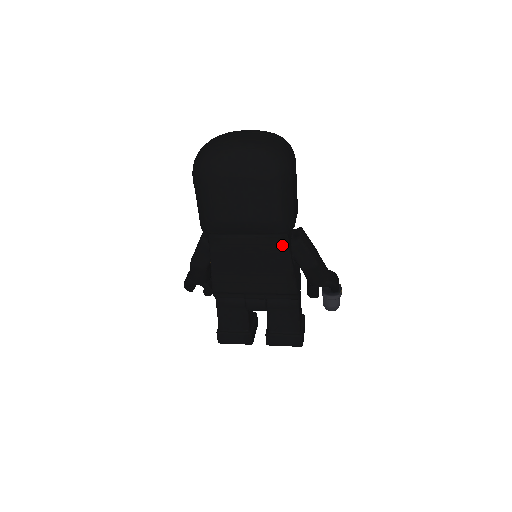
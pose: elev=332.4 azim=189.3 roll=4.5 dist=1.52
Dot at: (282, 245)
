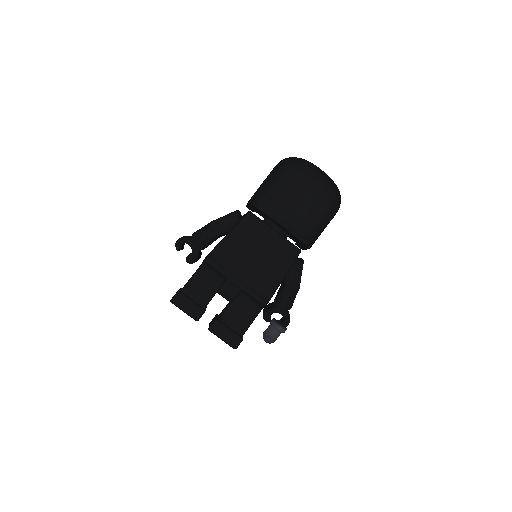
Dot at: (292, 255)
